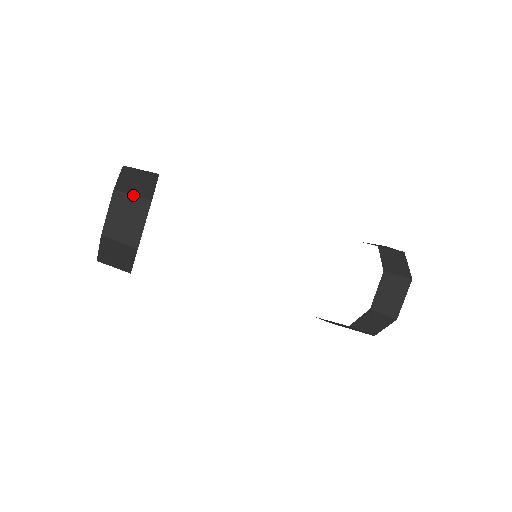
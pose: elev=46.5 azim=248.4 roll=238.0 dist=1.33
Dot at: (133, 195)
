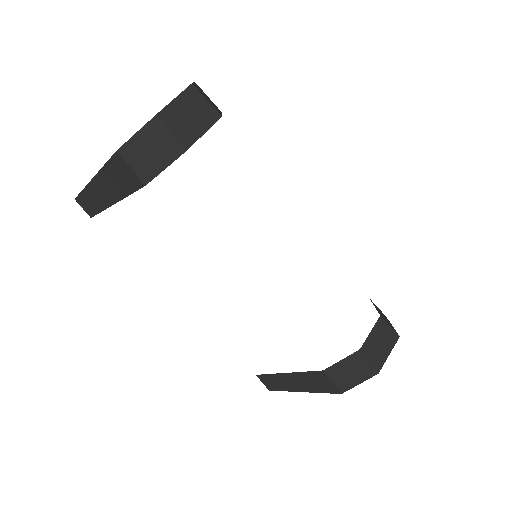
Dot at: (207, 100)
